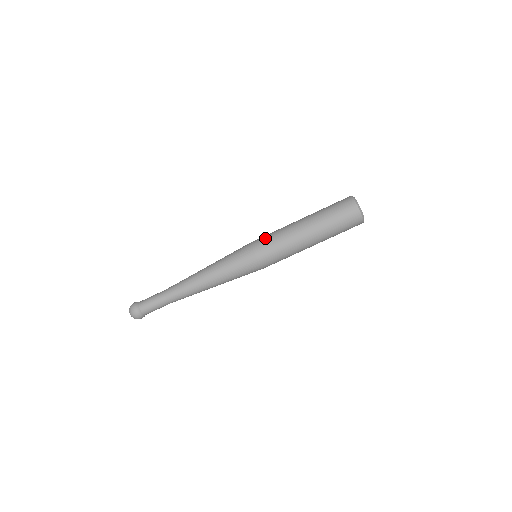
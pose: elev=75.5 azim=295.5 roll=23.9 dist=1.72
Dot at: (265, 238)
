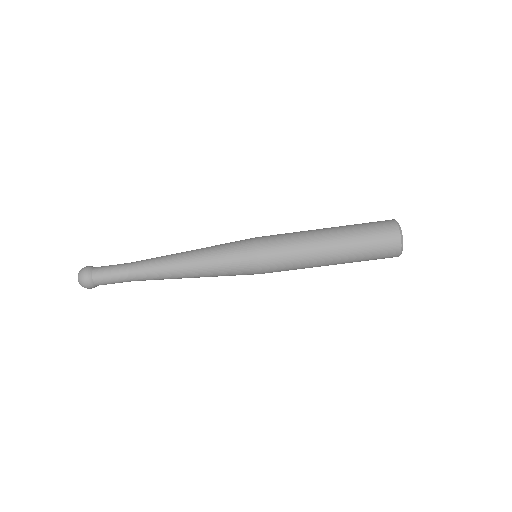
Dot at: (275, 239)
